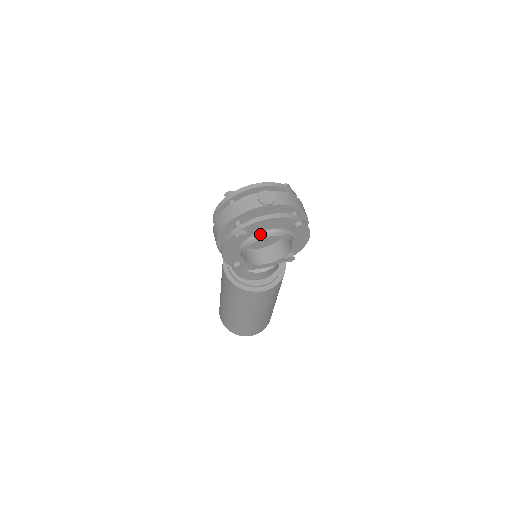
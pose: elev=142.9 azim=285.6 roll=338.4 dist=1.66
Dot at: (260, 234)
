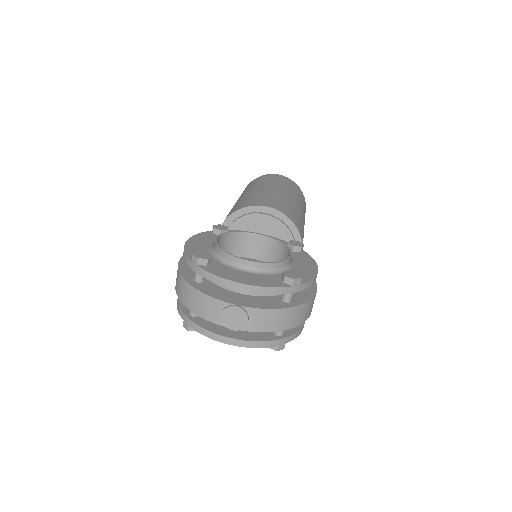
Dot at: occluded
